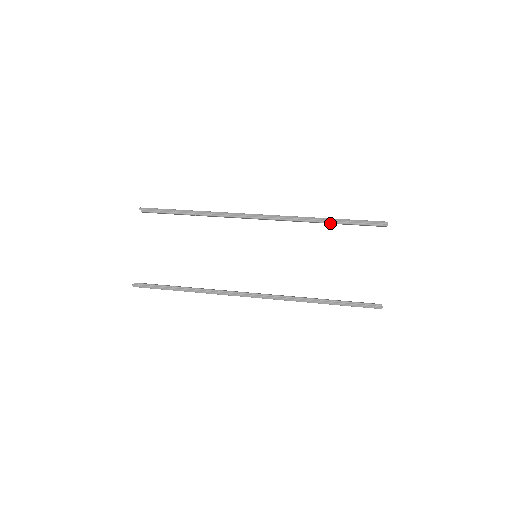
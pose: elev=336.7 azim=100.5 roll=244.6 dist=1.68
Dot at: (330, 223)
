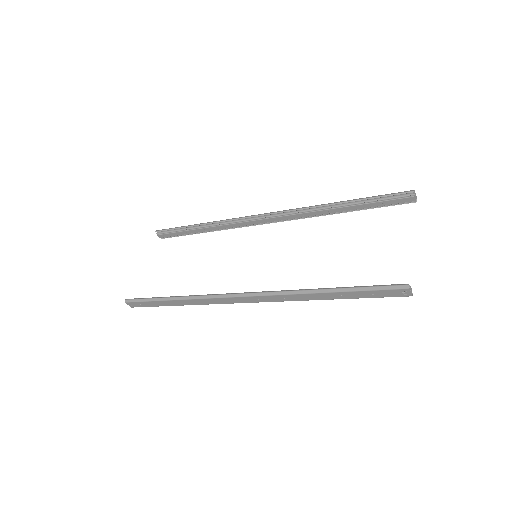
Dot at: (344, 209)
